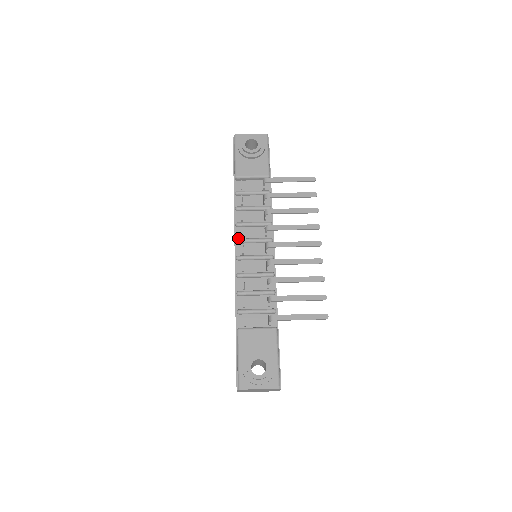
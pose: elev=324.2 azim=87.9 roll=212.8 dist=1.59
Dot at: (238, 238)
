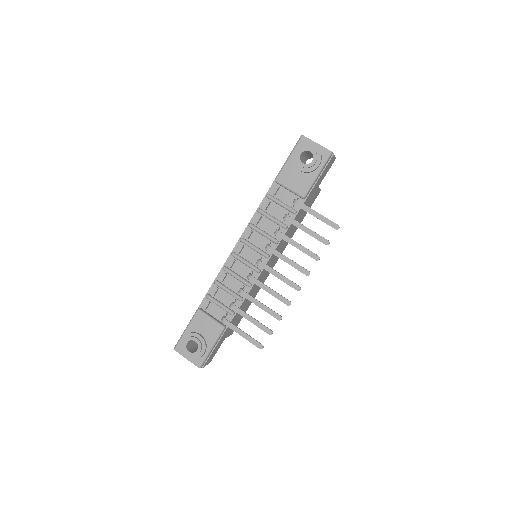
Dot at: (244, 237)
